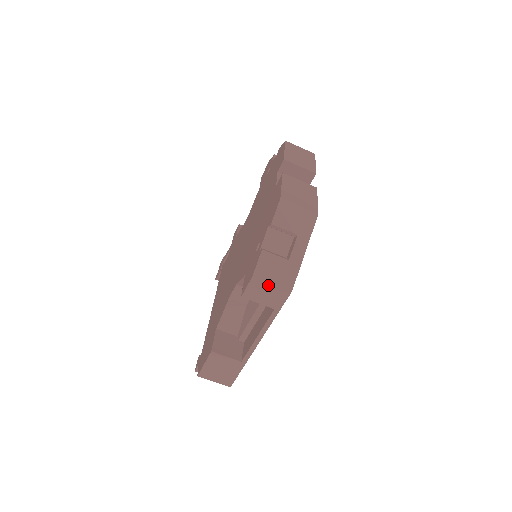
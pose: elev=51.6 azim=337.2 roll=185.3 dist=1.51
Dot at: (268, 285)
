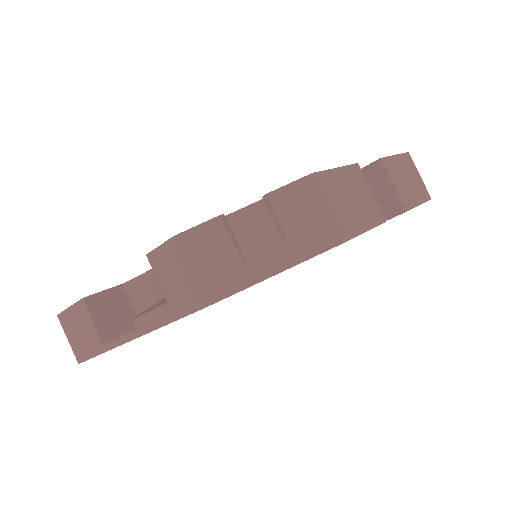
Dot at: (184, 268)
